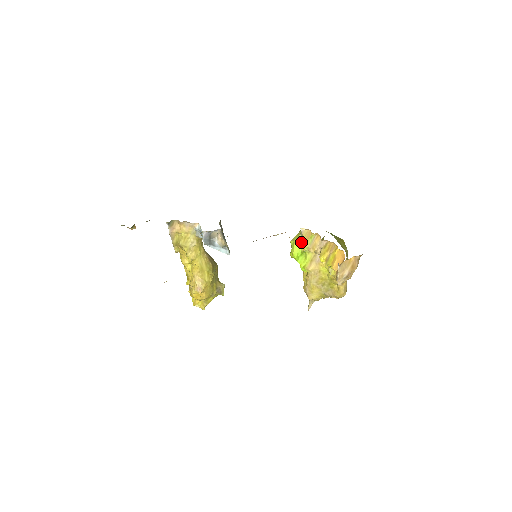
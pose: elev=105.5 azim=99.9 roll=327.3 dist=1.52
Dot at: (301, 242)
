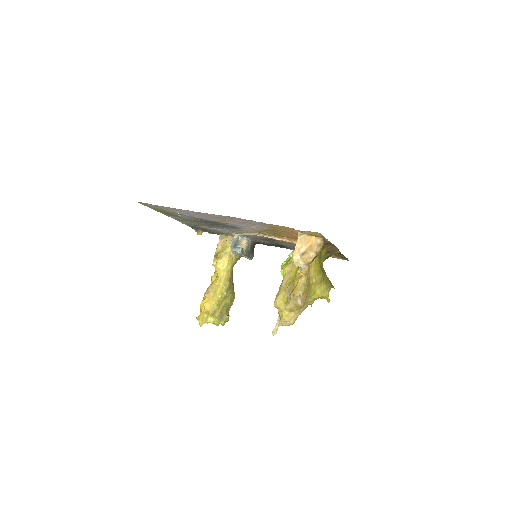
Dot at: occluded
